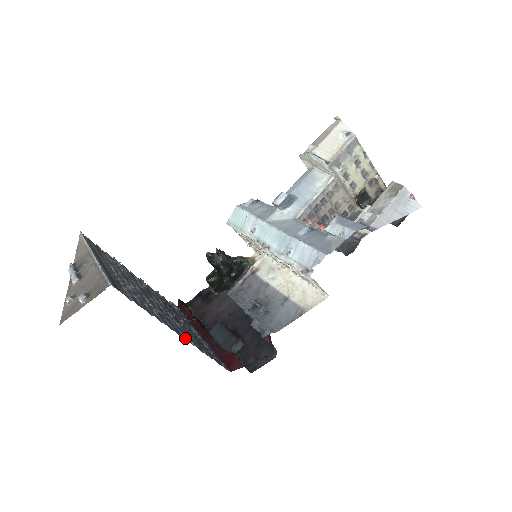
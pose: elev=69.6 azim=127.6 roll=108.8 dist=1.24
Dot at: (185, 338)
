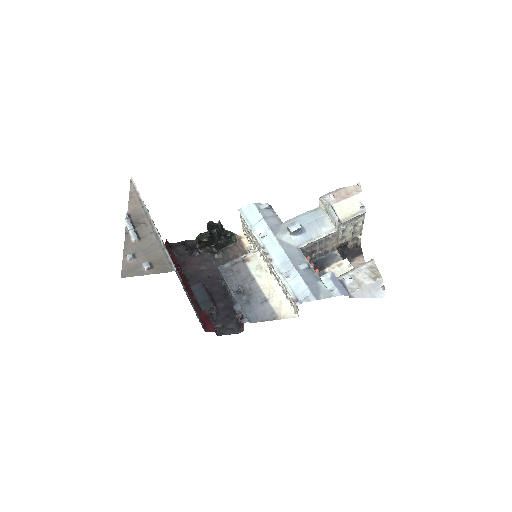
Dot at: occluded
